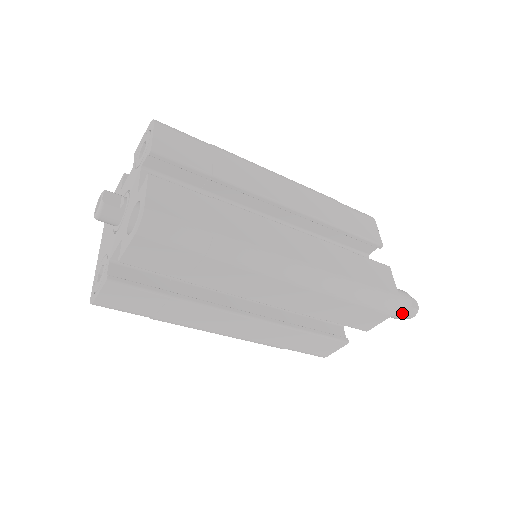
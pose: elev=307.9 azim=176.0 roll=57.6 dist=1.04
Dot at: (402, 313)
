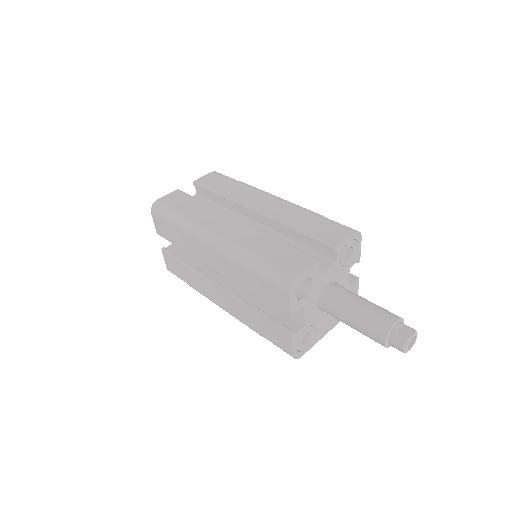
Dot at: (379, 335)
